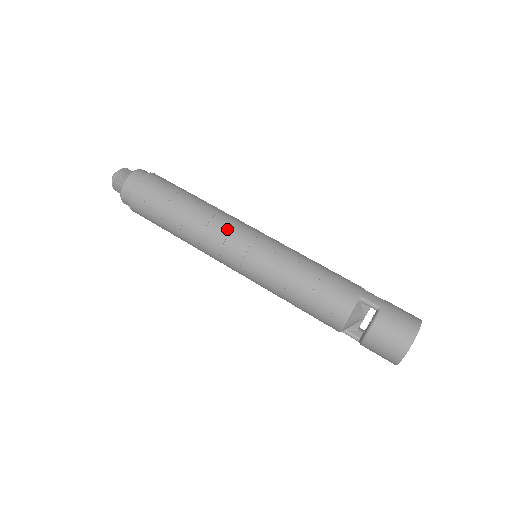
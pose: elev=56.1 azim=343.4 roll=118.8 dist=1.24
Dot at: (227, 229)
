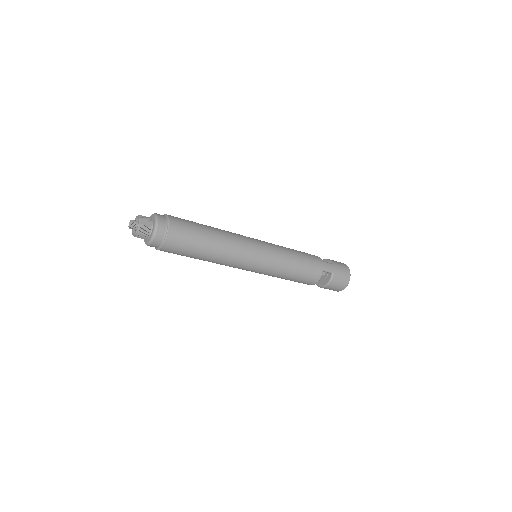
Dot at: (244, 254)
